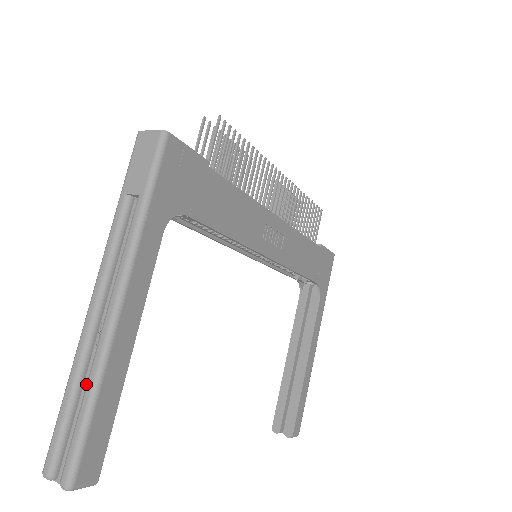
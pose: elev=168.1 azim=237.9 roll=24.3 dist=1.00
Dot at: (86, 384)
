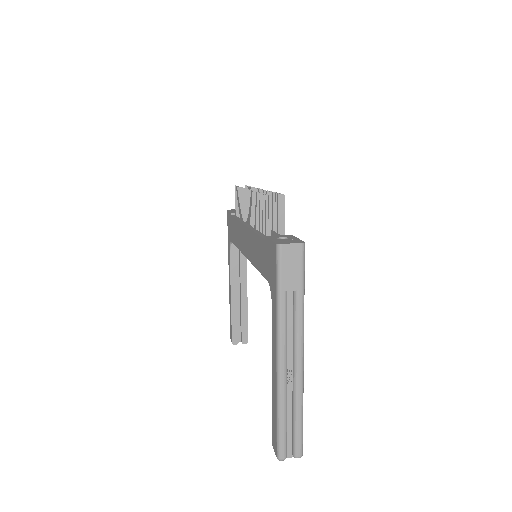
Dot at: (289, 406)
